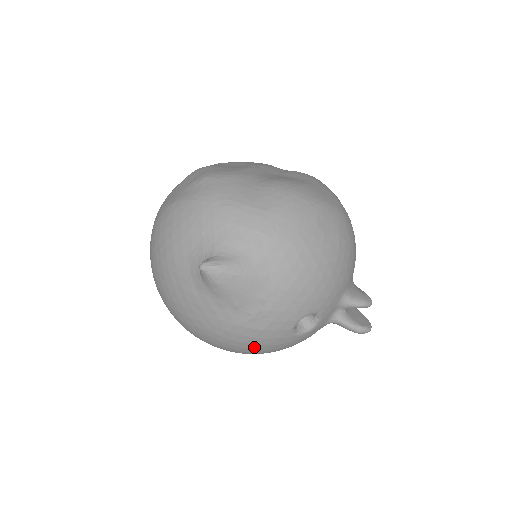
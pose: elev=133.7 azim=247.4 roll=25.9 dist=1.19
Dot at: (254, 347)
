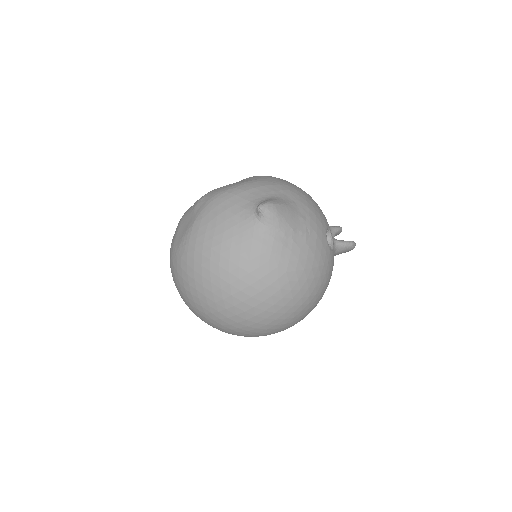
Dot at: (318, 272)
